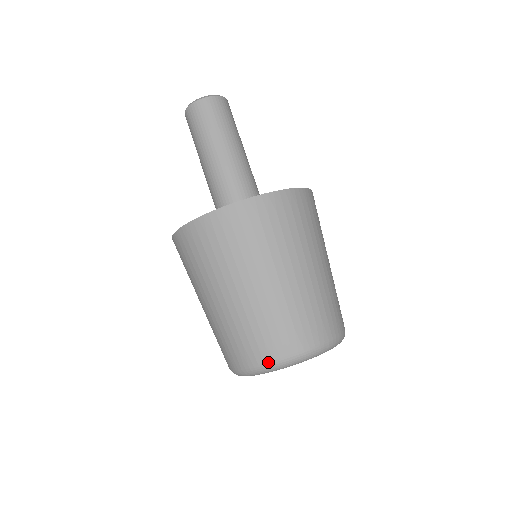
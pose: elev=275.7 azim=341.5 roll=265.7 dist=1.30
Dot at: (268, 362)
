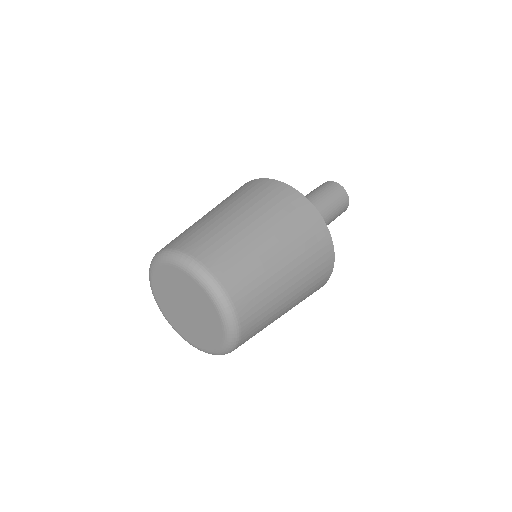
Dot at: (182, 250)
